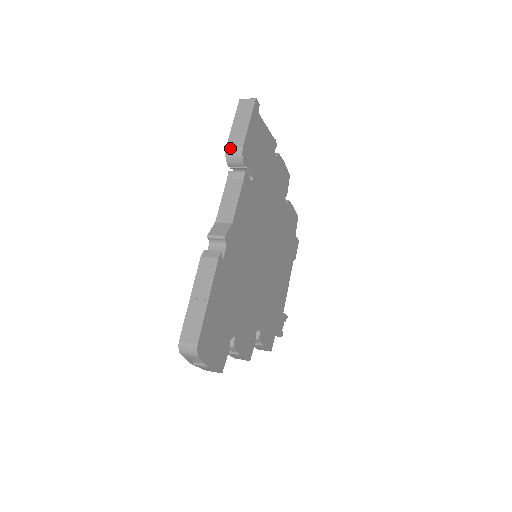
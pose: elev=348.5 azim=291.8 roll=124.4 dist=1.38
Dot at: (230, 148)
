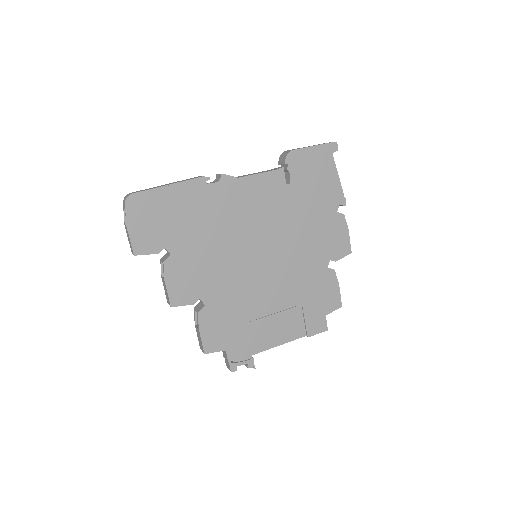
Dot at: (287, 151)
